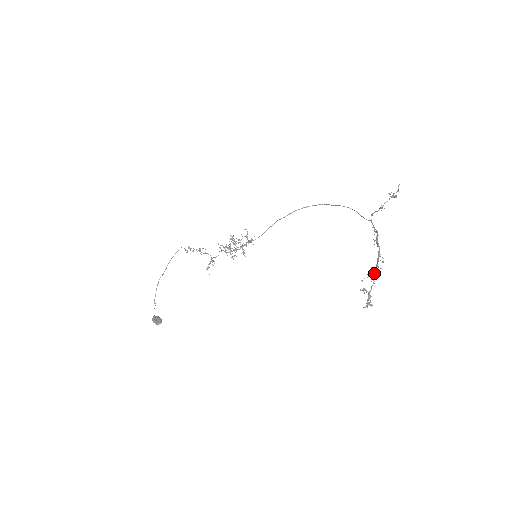
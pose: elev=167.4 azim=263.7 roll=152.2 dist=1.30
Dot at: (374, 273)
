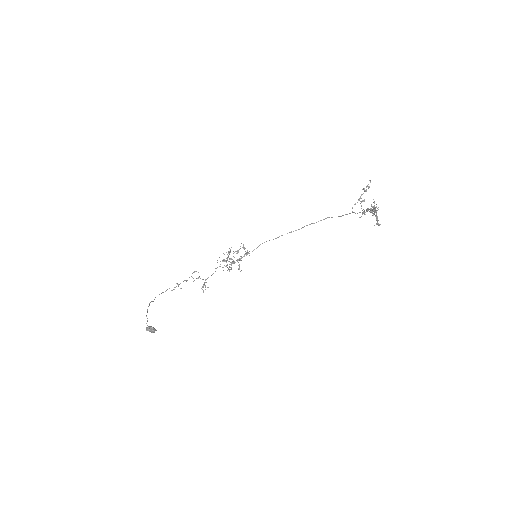
Dot at: (374, 211)
